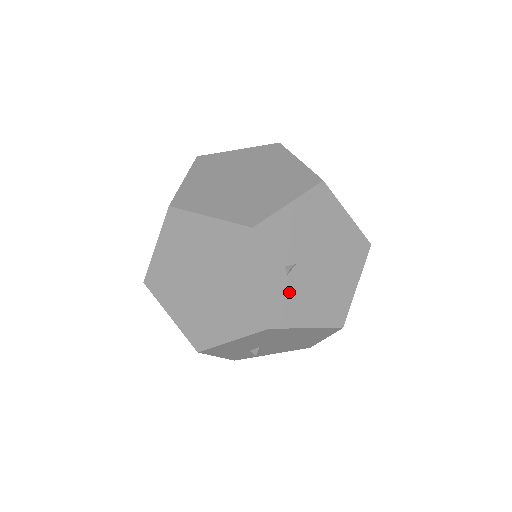
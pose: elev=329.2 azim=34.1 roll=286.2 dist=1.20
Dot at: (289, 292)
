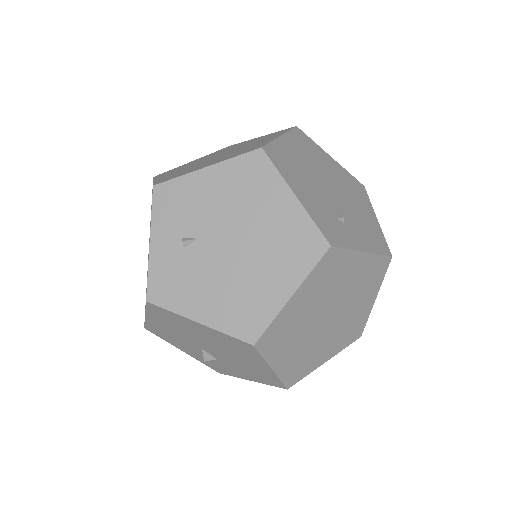
Dot at: (182, 269)
